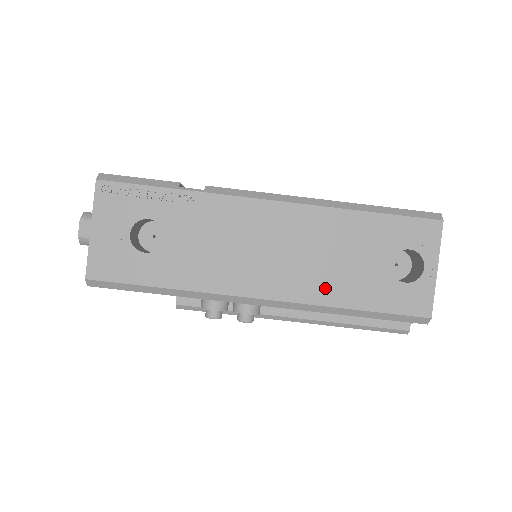
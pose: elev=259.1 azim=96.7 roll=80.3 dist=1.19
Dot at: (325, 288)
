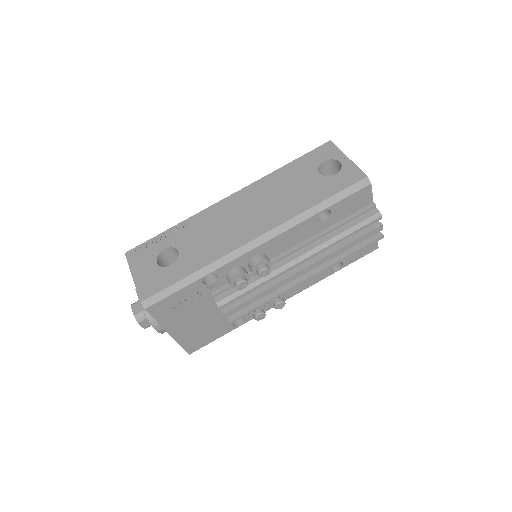
Dot at: (291, 208)
